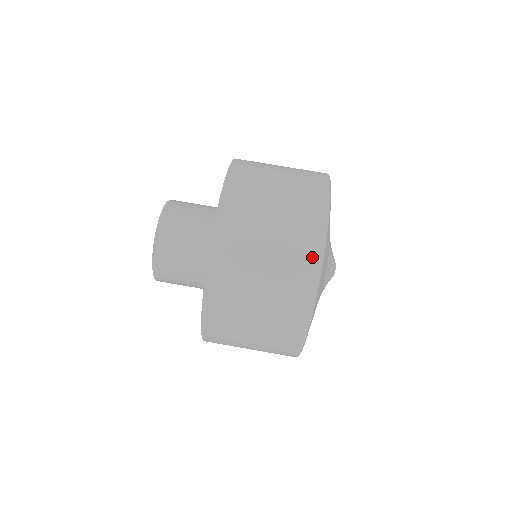
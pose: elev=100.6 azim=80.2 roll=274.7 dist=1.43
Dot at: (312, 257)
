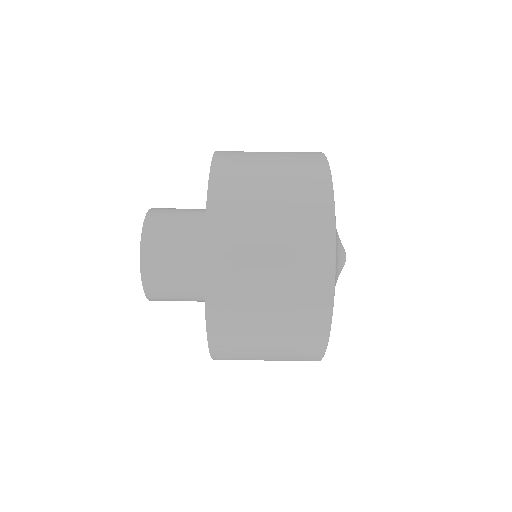
Dot at: (321, 187)
